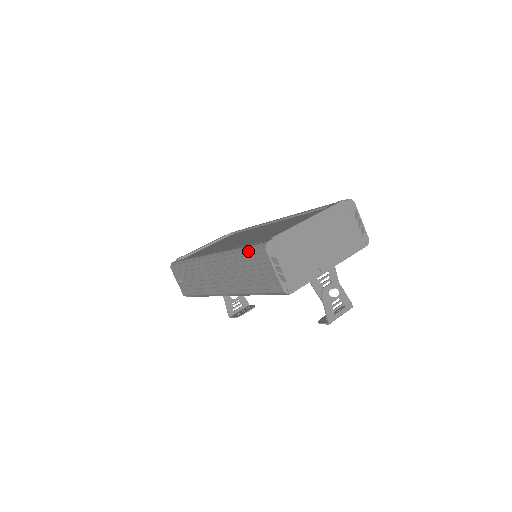
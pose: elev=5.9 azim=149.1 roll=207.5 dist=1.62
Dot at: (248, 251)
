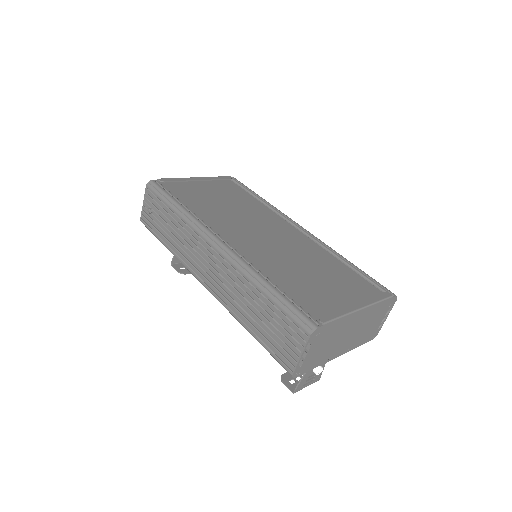
Dot at: (284, 308)
